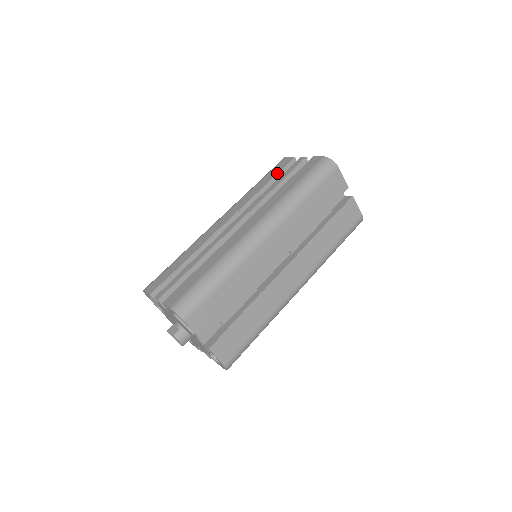
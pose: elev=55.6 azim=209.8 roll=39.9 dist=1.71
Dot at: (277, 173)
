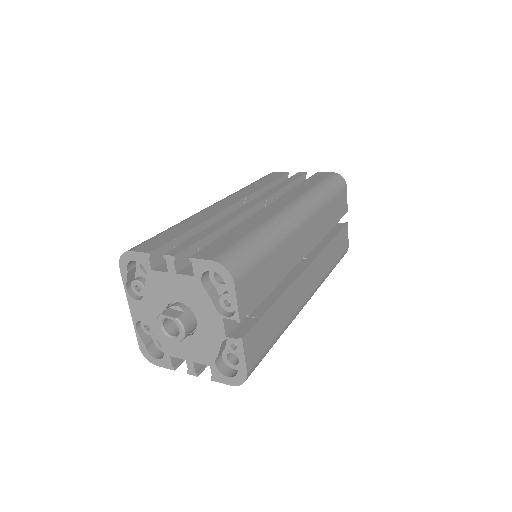
Dot at: (276, 179)
